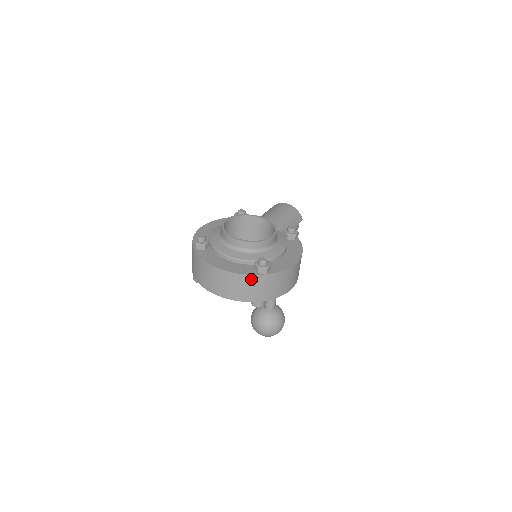
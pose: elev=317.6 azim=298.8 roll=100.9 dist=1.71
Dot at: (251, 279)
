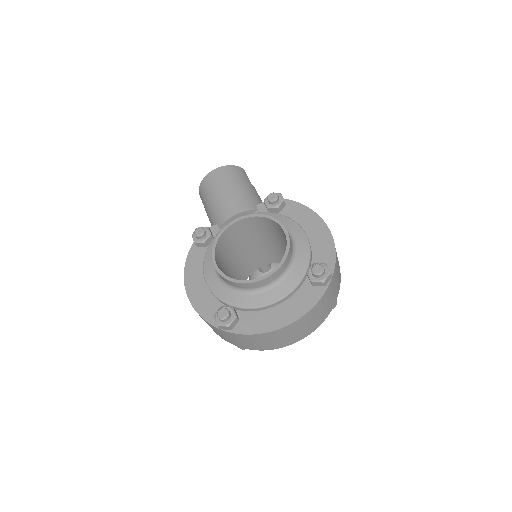
Dot at: (324, 298)
